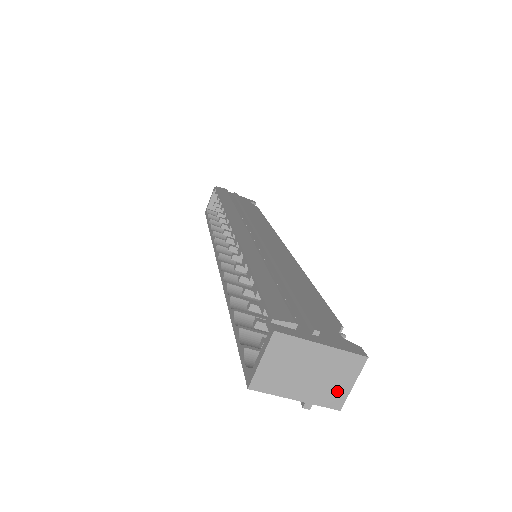
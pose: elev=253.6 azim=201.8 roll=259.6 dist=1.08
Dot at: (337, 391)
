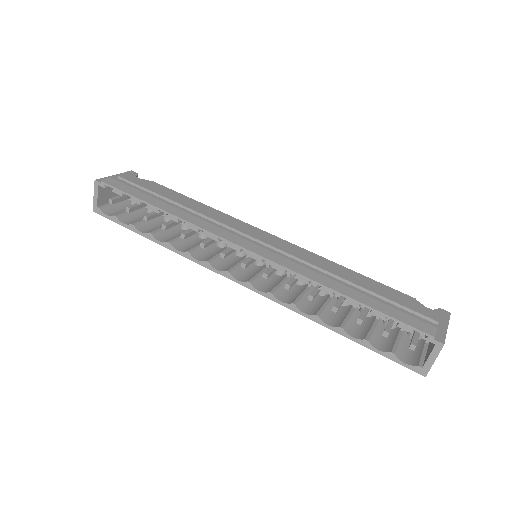
Dot at: occluded
